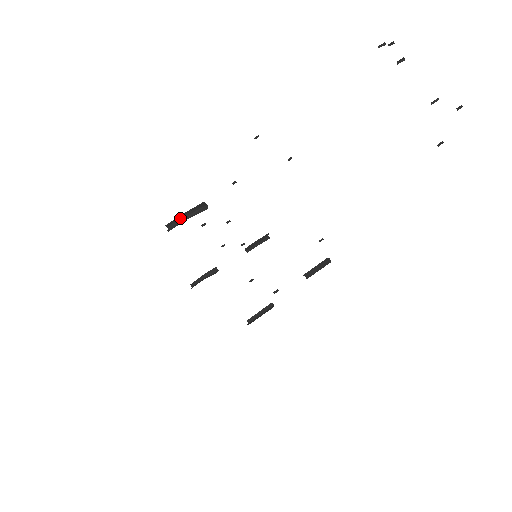
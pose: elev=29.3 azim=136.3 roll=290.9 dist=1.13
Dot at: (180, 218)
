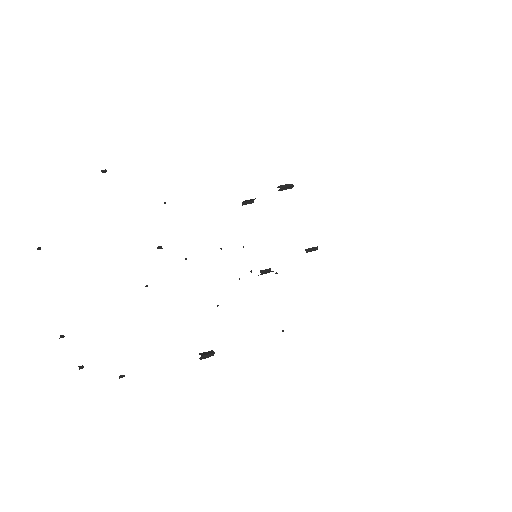
Dot at: (209, 355)
